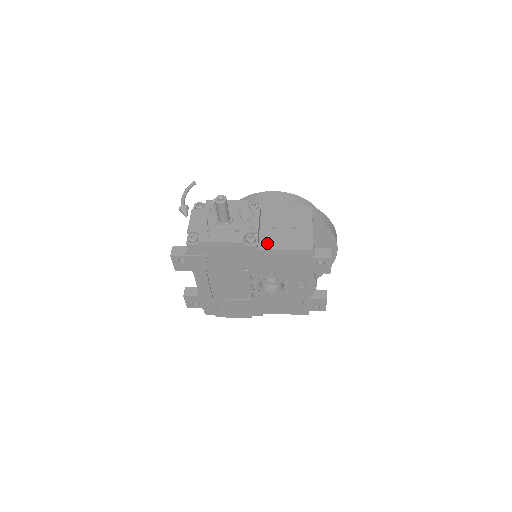
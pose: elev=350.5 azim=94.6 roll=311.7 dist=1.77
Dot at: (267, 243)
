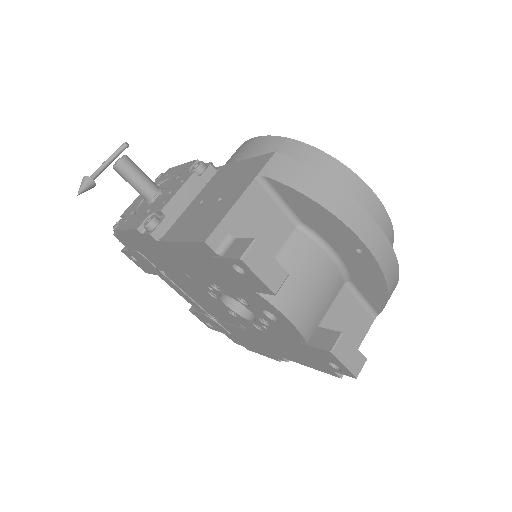
Dot at: (174, 229)
